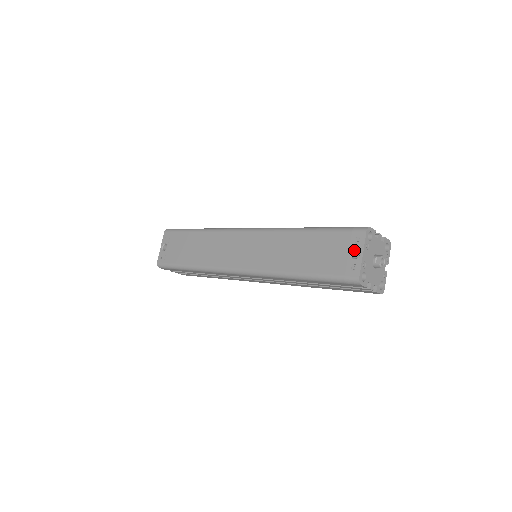
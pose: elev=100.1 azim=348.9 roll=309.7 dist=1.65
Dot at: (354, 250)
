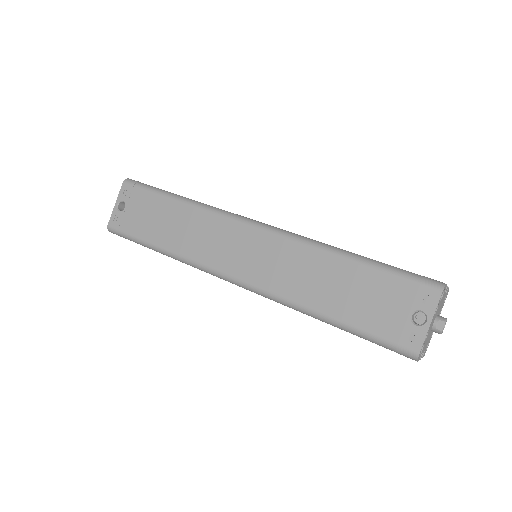
Dot at: (417, 311)
